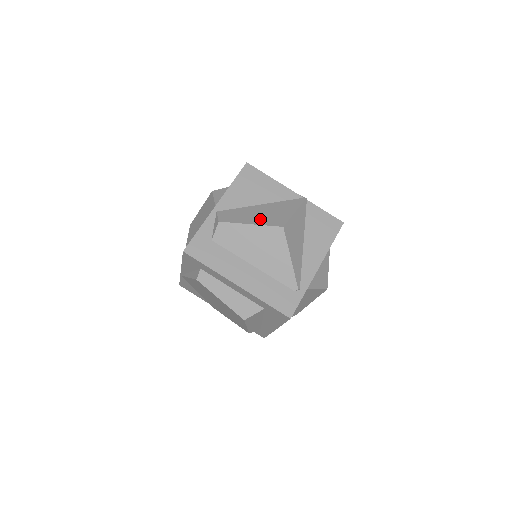
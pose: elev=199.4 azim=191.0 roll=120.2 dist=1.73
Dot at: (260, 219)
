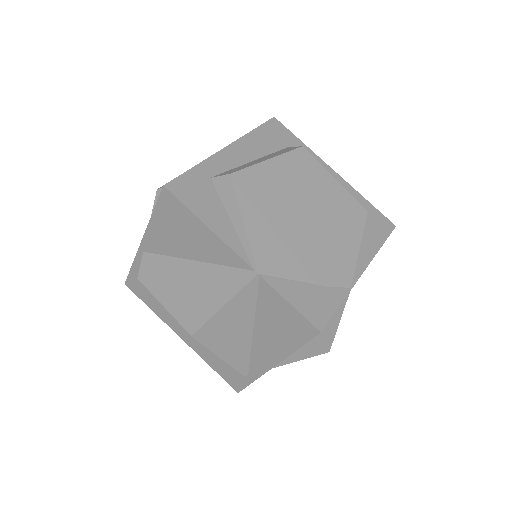
Dot at: (176, 300)
